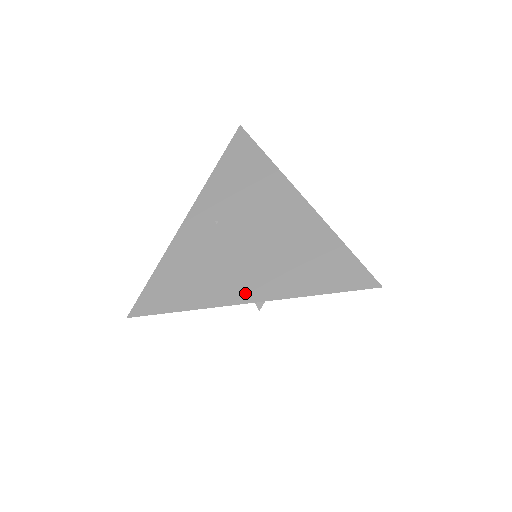
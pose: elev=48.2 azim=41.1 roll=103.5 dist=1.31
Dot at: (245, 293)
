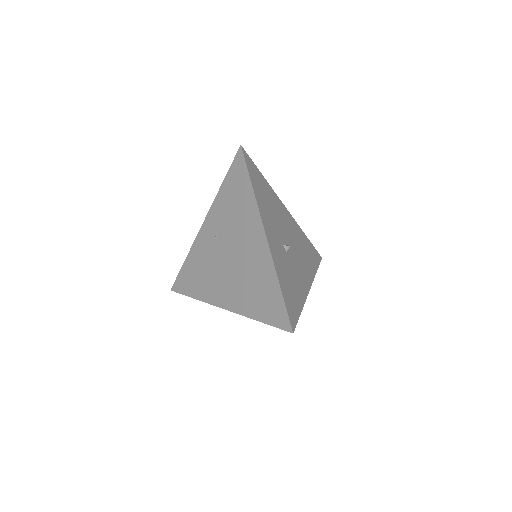
Dot at: (222, 300)
